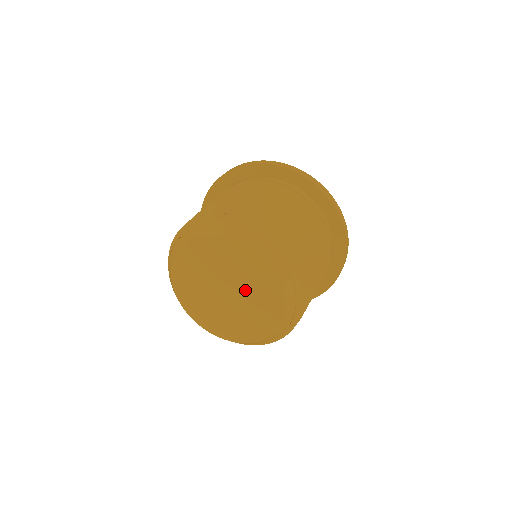
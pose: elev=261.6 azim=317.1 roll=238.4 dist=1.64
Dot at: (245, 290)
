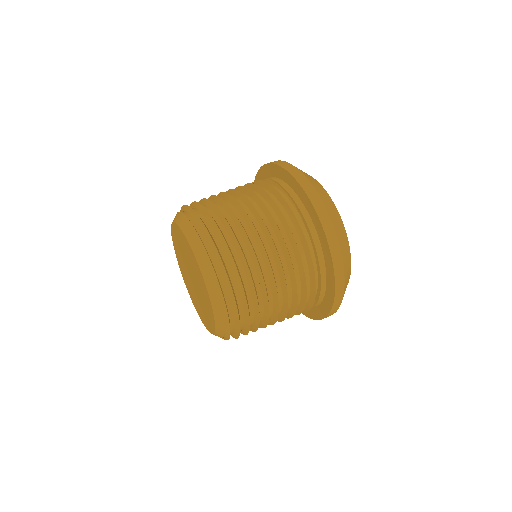
Dot at: (200, 298)
